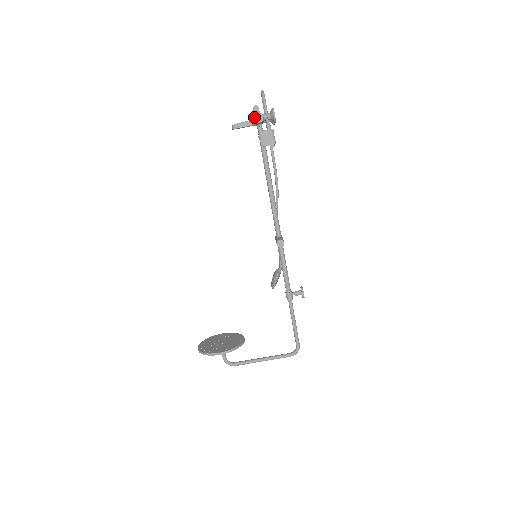
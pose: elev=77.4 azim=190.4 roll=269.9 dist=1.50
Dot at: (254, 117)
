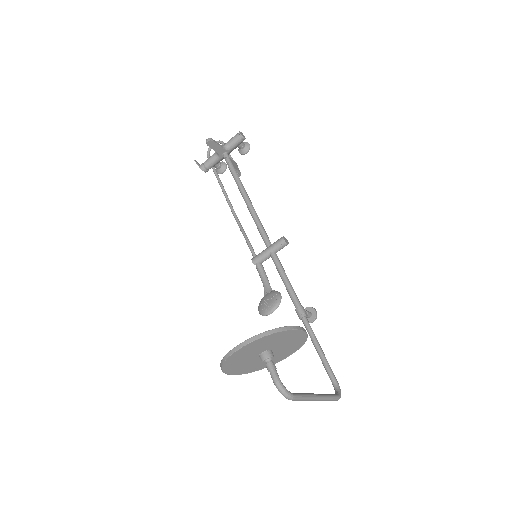
Dot at: (240, 132)
